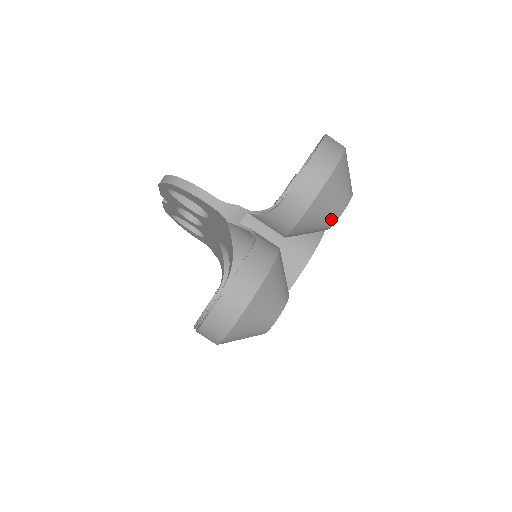
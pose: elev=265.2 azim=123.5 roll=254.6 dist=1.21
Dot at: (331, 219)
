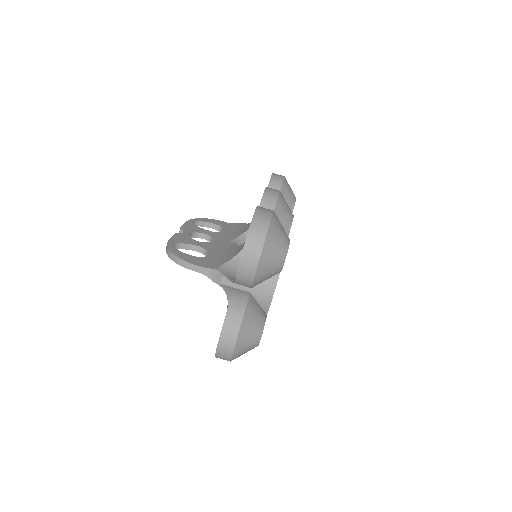
Dot at: (276, 273)
